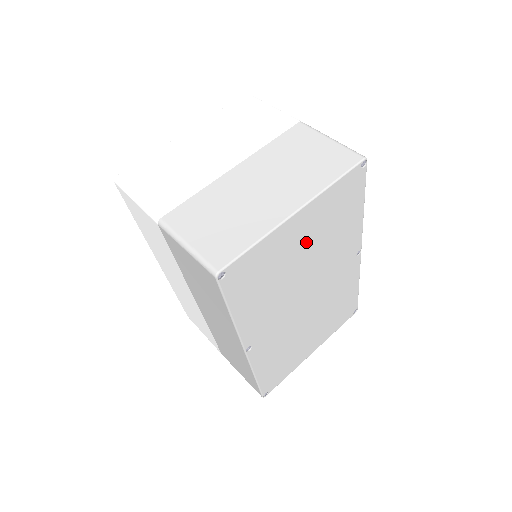
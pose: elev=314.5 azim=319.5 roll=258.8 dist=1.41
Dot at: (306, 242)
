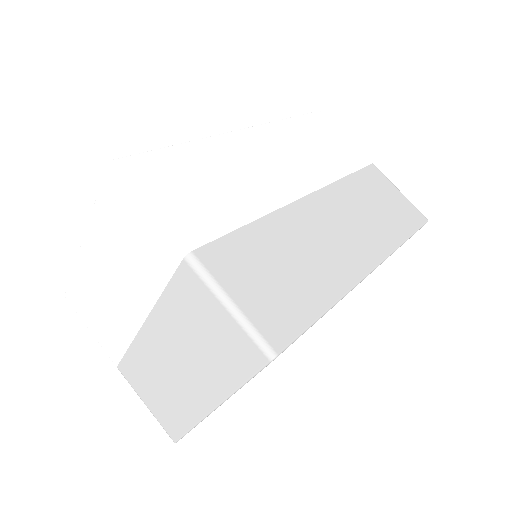
Dot at: occluded
